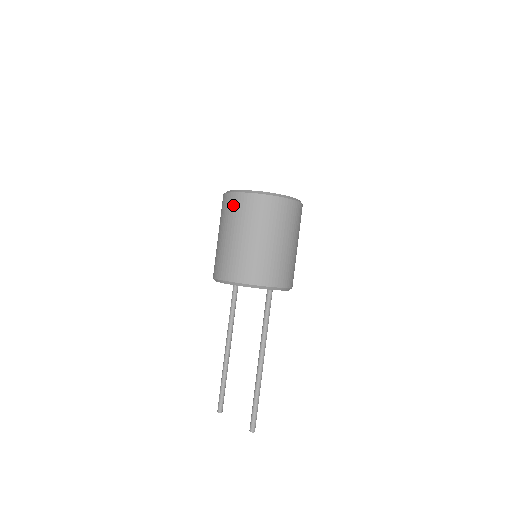
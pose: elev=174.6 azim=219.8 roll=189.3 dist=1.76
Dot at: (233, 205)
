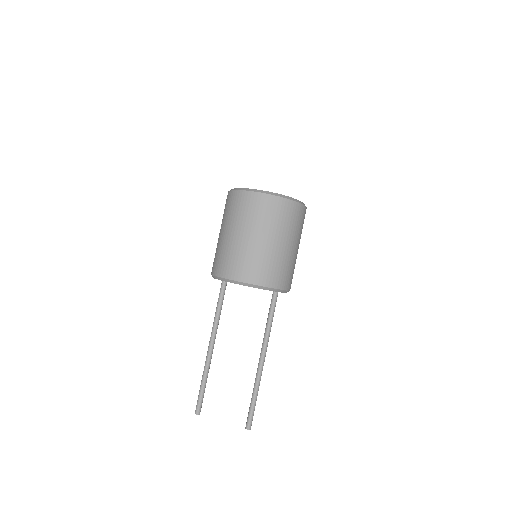
Dot at: (261, 206)
